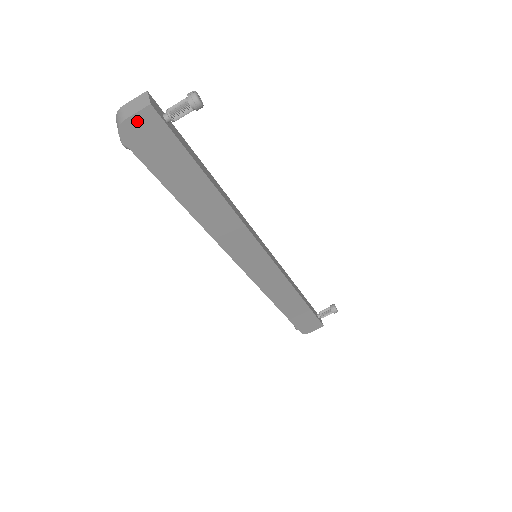
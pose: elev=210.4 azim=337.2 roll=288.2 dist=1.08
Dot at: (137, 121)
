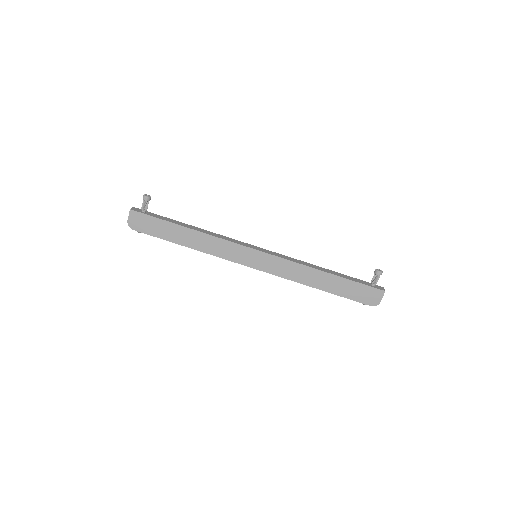
Dot at: (131, 219)
